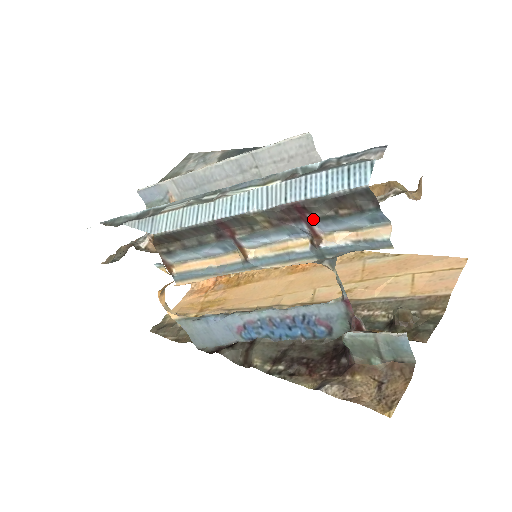
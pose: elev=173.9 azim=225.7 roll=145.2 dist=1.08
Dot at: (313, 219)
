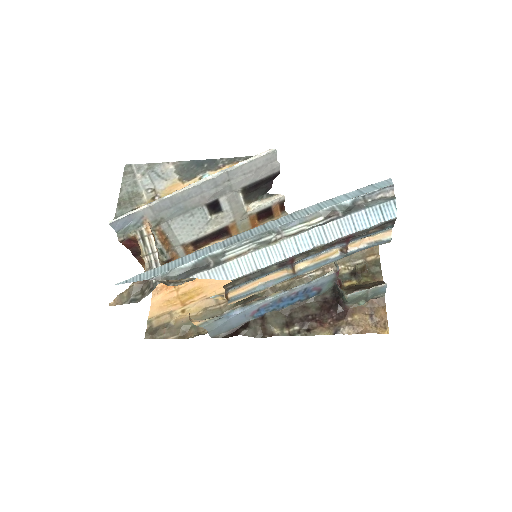
Dot at: (351, 239)
